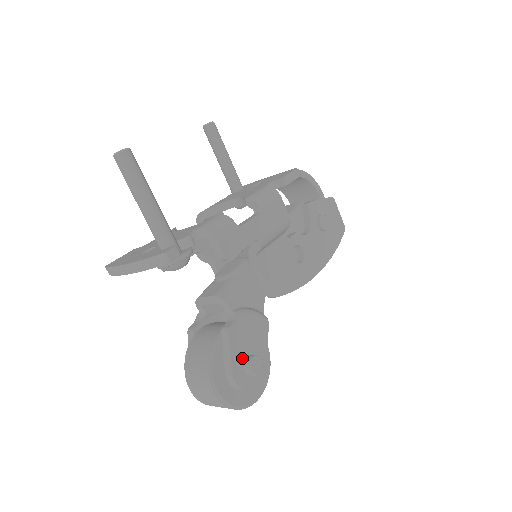
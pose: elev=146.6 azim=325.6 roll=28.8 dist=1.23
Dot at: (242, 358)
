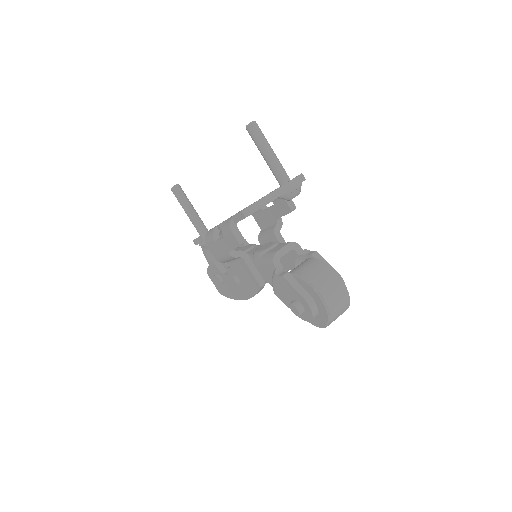
Dot at: occluded
